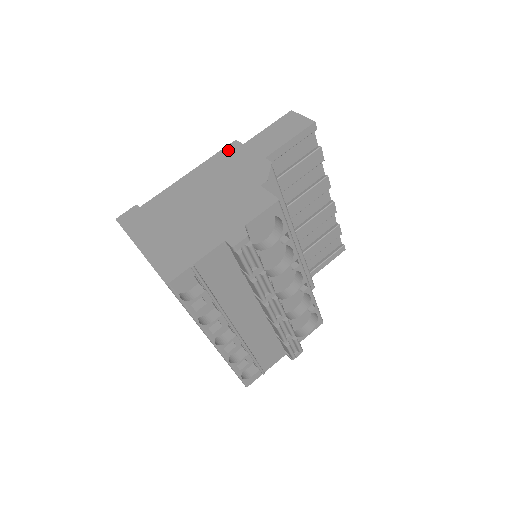
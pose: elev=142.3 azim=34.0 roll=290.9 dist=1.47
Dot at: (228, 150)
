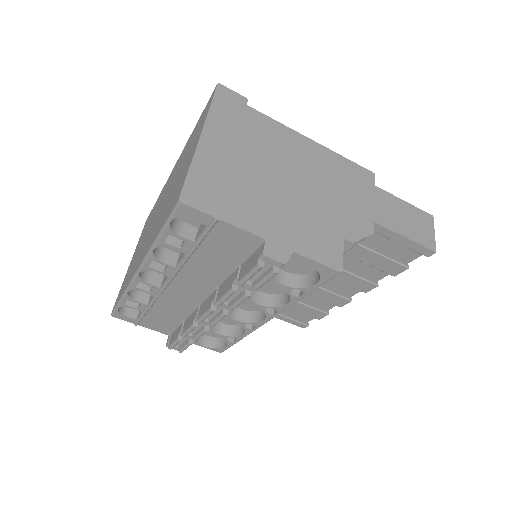
Dot at: (360, 172)
